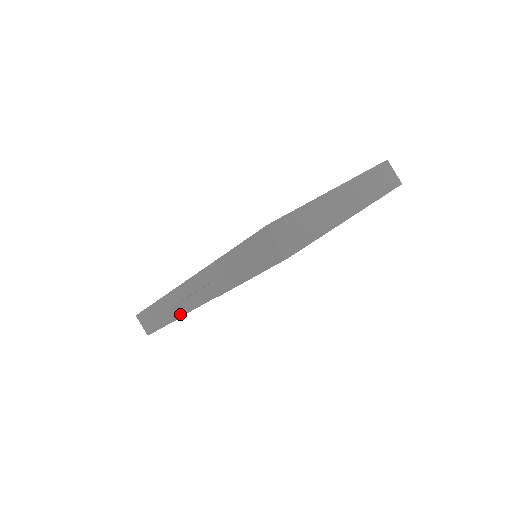
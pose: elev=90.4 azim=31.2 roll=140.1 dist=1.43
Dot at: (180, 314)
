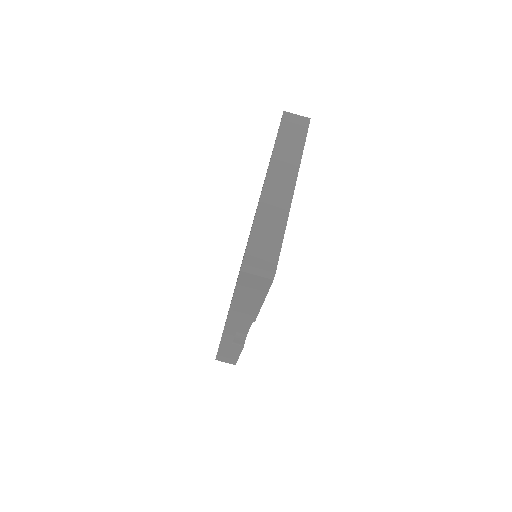
Dot at: (242, 342)
